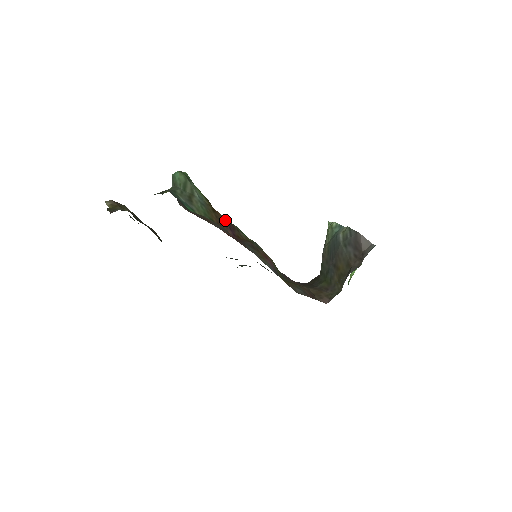
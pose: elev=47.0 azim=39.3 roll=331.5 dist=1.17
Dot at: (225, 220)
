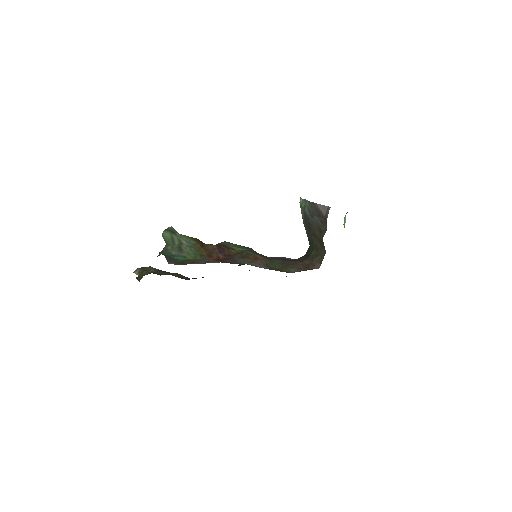
Dot at: (214, 247)
